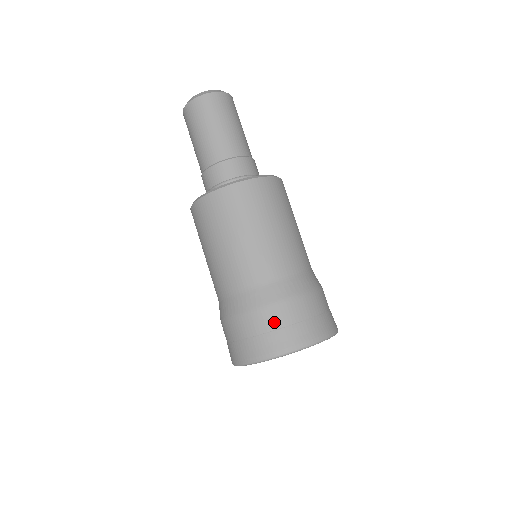
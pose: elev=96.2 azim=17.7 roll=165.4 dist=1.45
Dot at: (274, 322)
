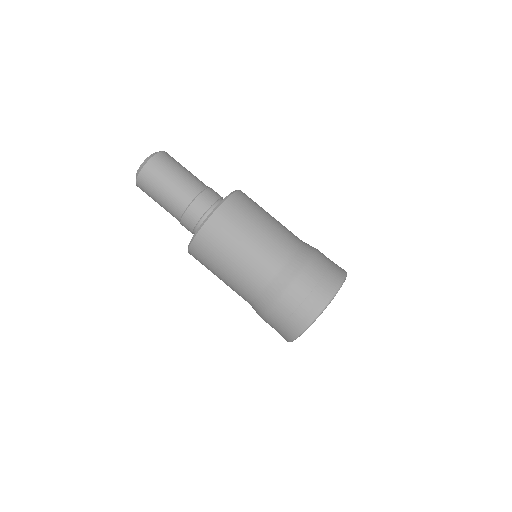
Dot at: (318, 272)
